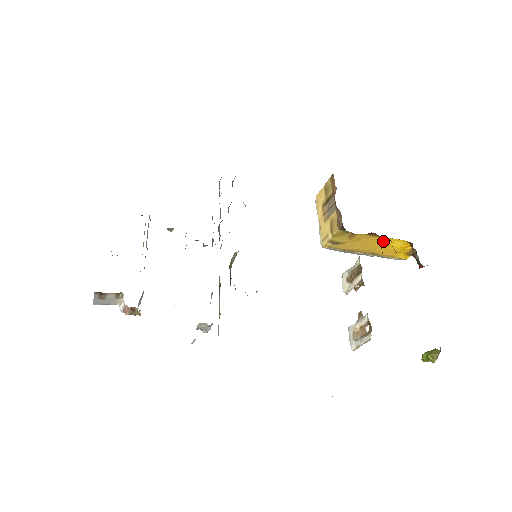
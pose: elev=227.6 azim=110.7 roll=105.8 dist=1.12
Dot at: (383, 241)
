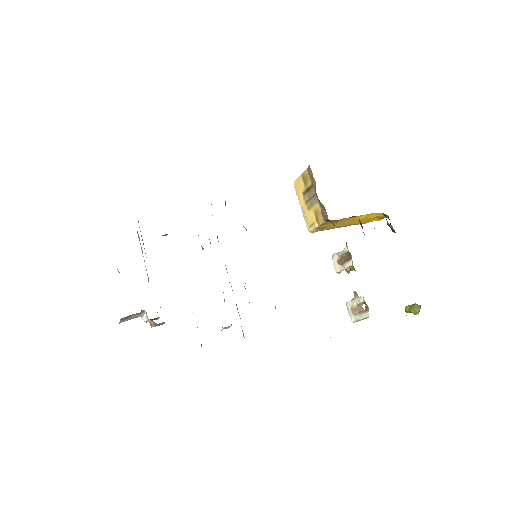
Dot at: (361, 217)
